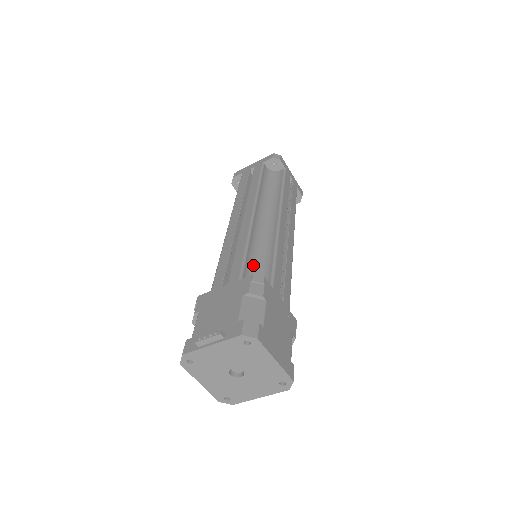
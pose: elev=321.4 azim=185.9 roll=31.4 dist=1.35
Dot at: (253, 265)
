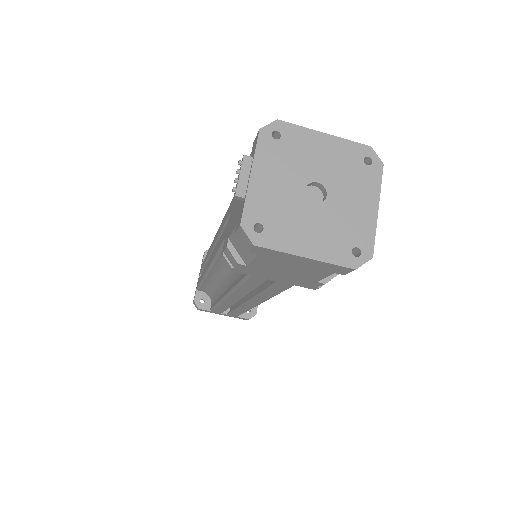
Dot at: occluded
